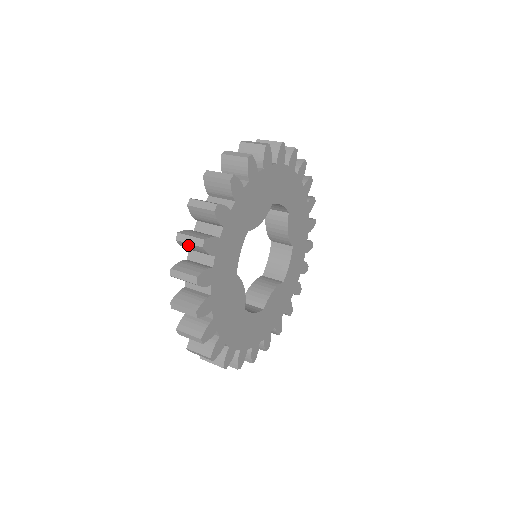
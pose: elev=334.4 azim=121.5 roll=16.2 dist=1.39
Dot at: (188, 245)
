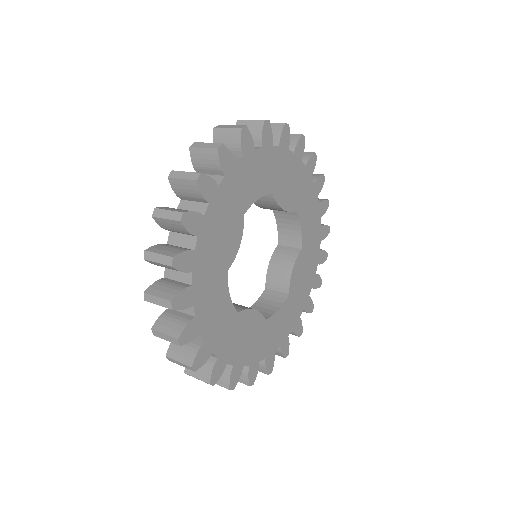
Dot at: (224, 132)
